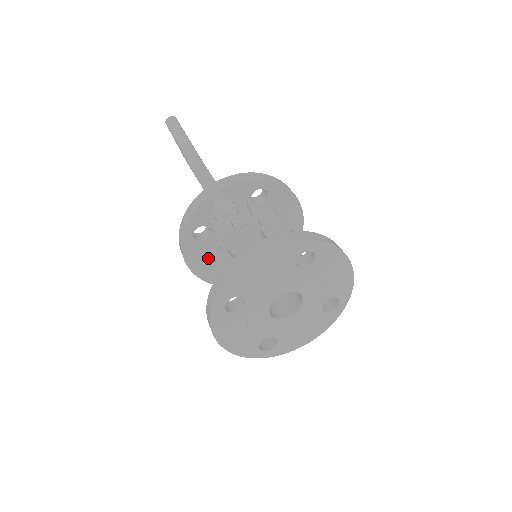
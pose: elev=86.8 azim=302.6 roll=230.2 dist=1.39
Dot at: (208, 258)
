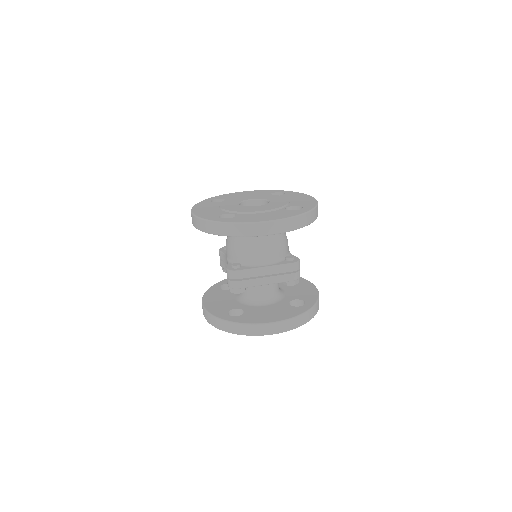
Dot at: occluded
